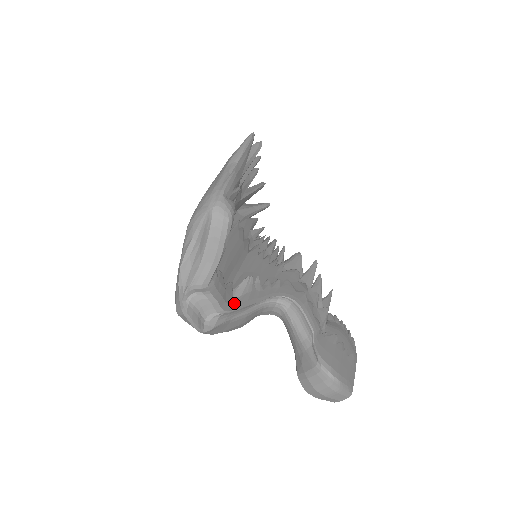
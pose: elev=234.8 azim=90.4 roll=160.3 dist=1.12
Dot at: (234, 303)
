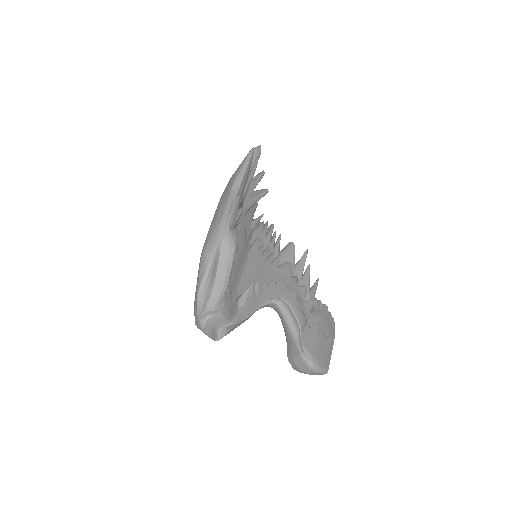
Dot at: (239, 313)
